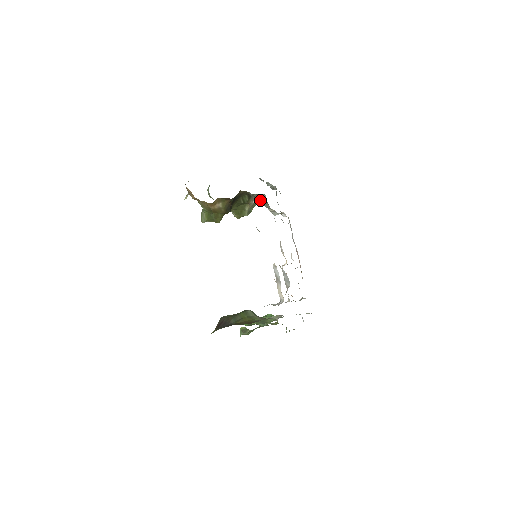
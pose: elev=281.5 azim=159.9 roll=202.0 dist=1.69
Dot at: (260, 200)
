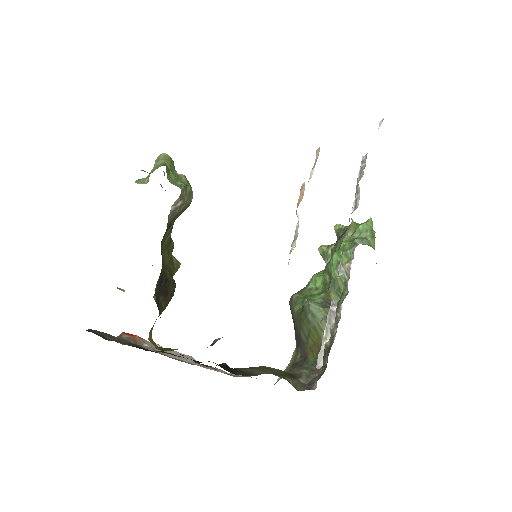
Dot at: occluded
